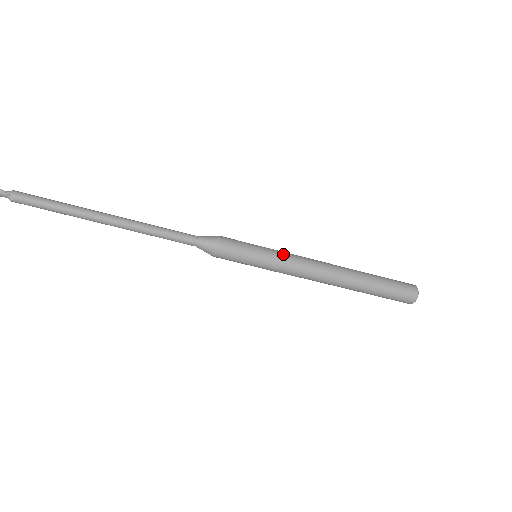
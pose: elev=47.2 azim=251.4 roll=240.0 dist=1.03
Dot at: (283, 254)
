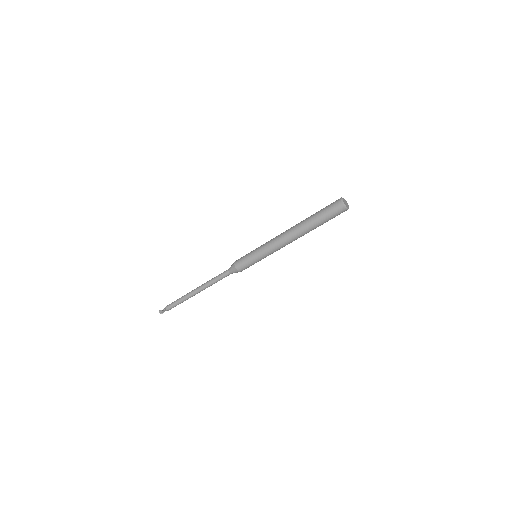
Dot at: (264, 248)
